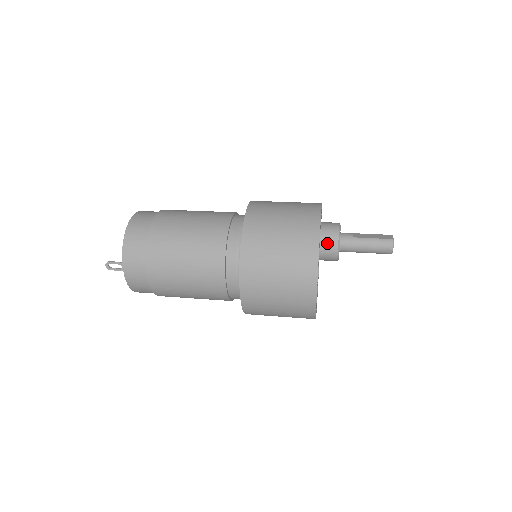
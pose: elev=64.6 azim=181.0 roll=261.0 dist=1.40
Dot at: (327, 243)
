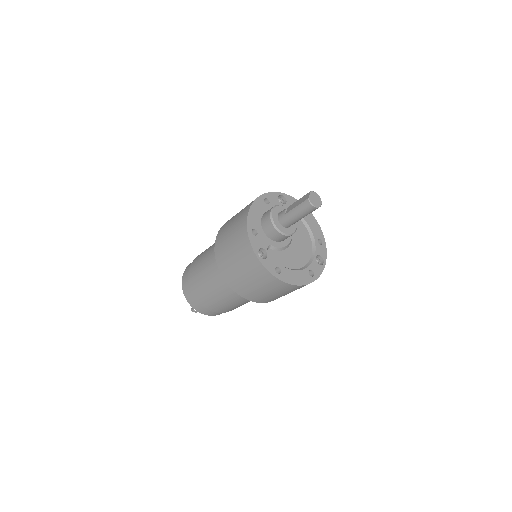
Dot at: (270, 233)
